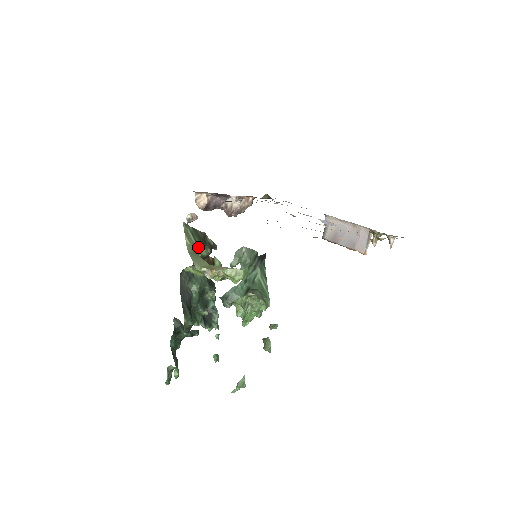
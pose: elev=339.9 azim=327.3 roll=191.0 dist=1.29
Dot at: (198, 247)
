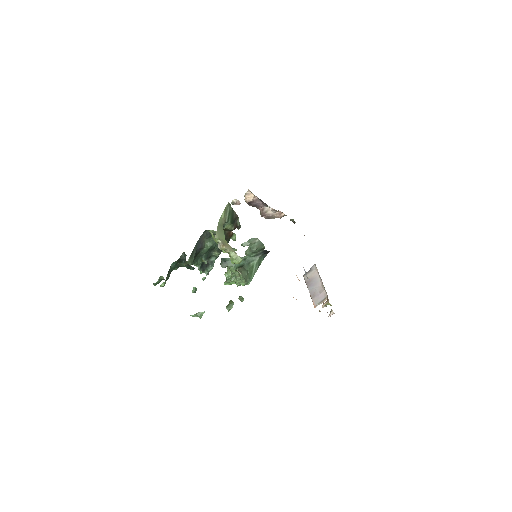
Dot at: (227, 222)
